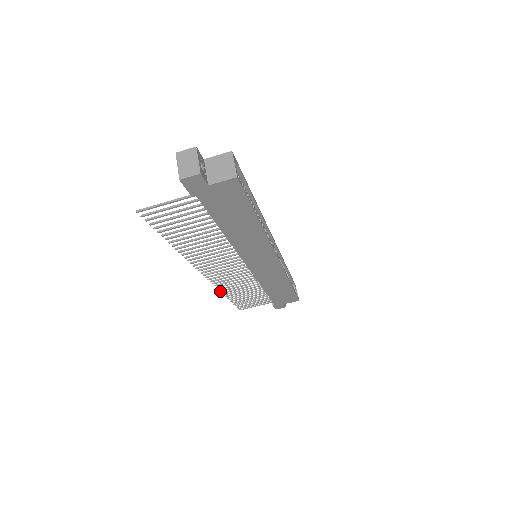
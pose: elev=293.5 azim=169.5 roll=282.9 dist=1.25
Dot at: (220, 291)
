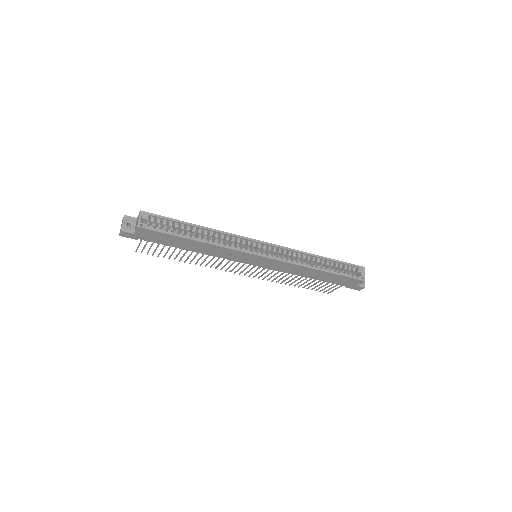
Dot at: (276, 282)
